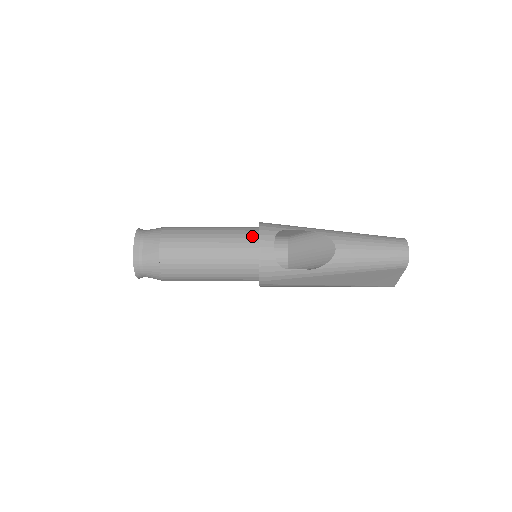
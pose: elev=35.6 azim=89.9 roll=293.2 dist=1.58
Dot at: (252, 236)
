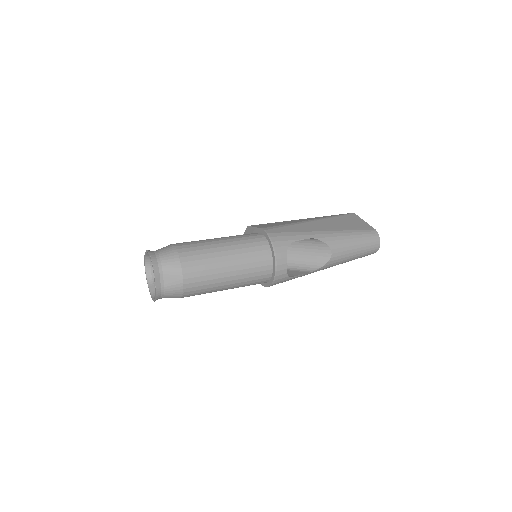
Dot at: (266, 253)
